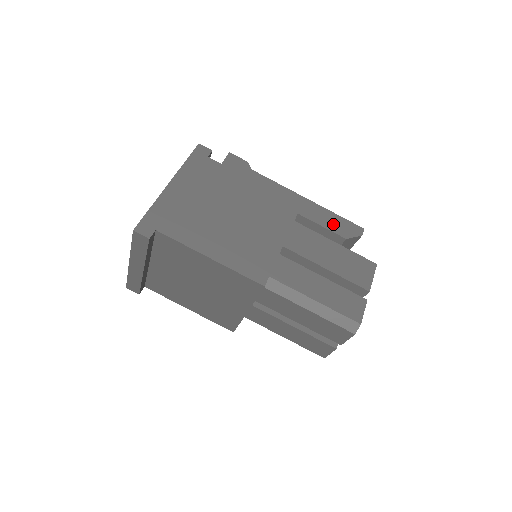
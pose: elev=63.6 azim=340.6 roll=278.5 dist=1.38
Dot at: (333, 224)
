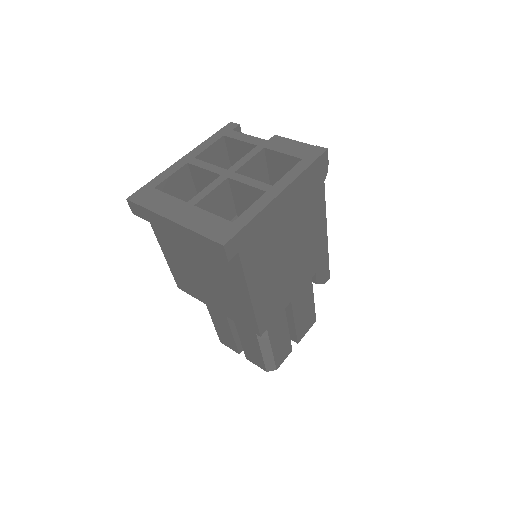
Dot at: (321, 267)
